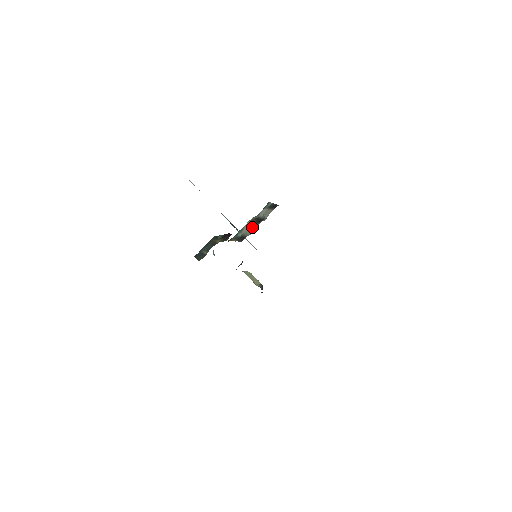
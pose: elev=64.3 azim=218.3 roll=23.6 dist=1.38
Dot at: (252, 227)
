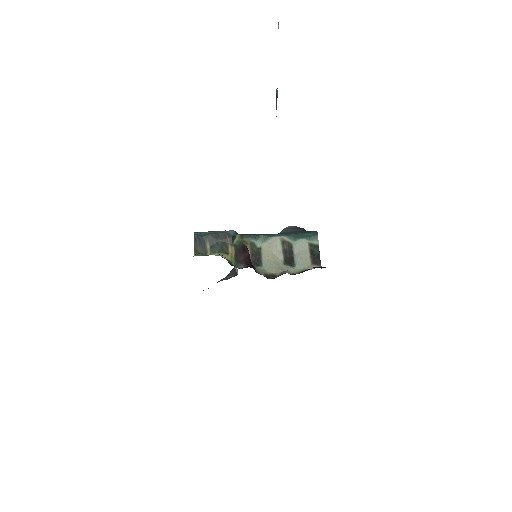
Dot at: (276, 256)
